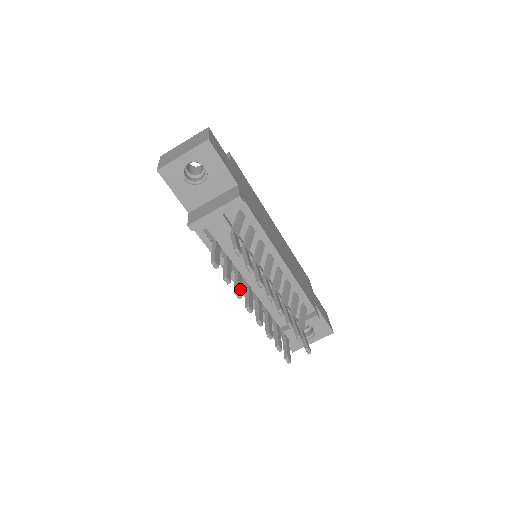
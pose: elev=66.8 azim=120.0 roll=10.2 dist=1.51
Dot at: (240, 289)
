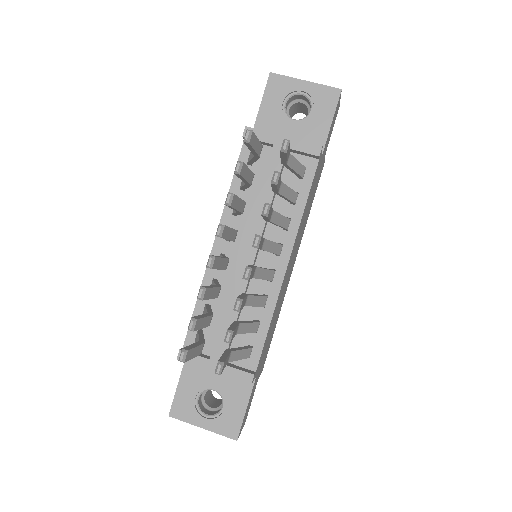
Dot at: (236, 202)
